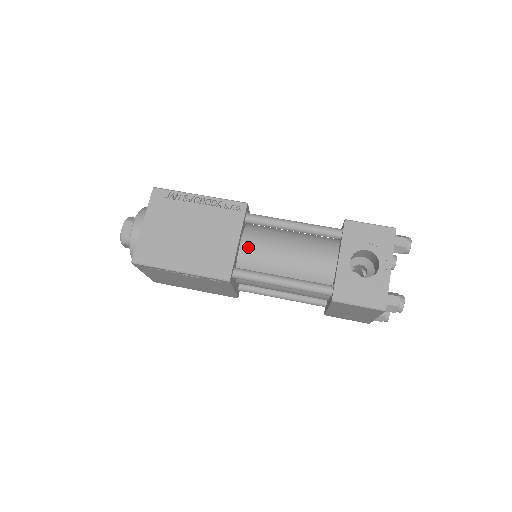
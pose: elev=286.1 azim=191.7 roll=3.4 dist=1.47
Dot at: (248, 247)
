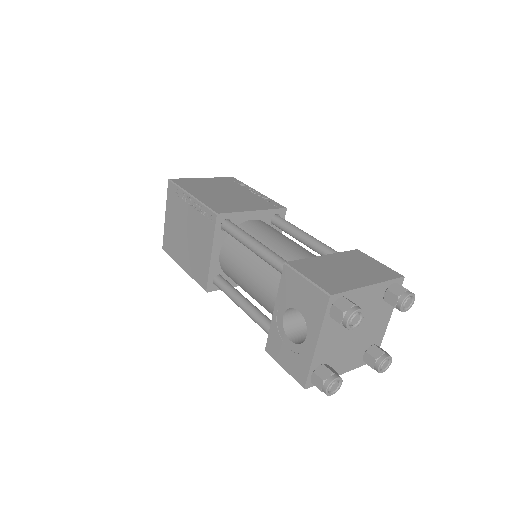
Dot at: (224, 259)
